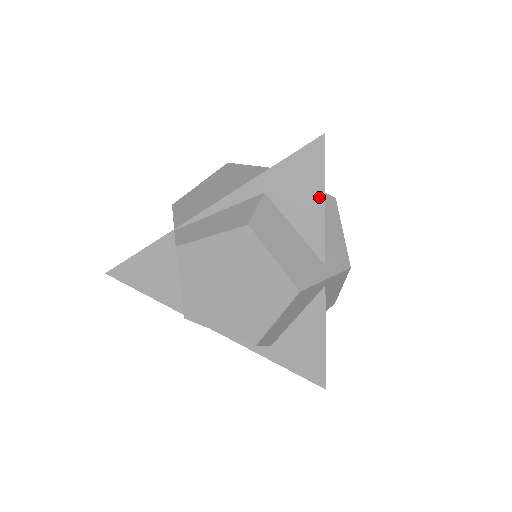
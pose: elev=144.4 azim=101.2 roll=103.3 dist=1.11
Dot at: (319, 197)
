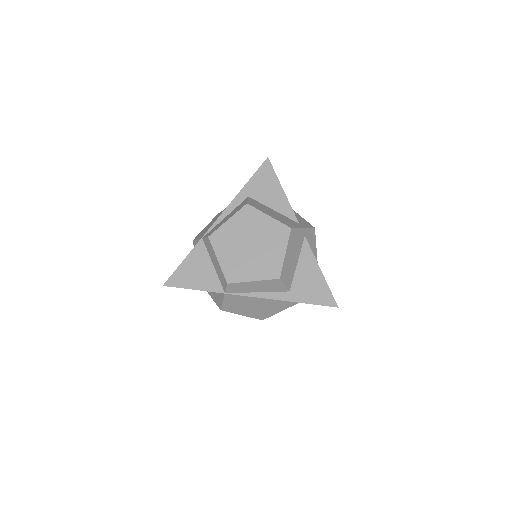
Dot at: (279, 188)
